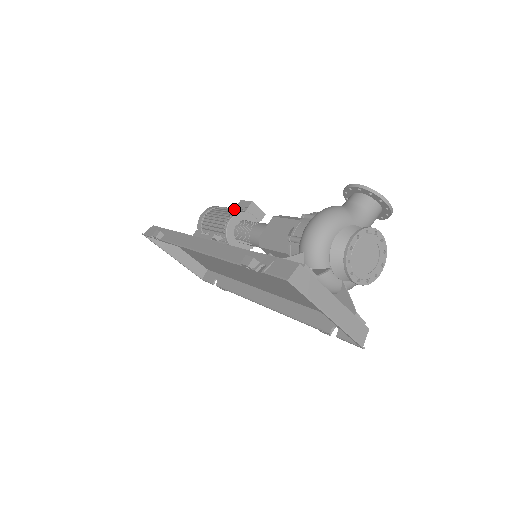
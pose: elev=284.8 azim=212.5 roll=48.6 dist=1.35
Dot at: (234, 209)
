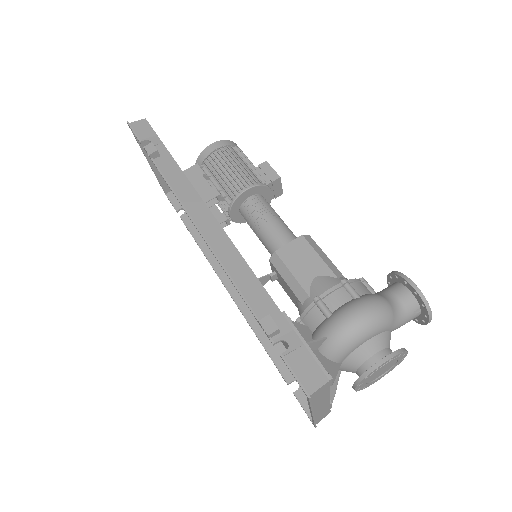
Dot at: (255, 170)
